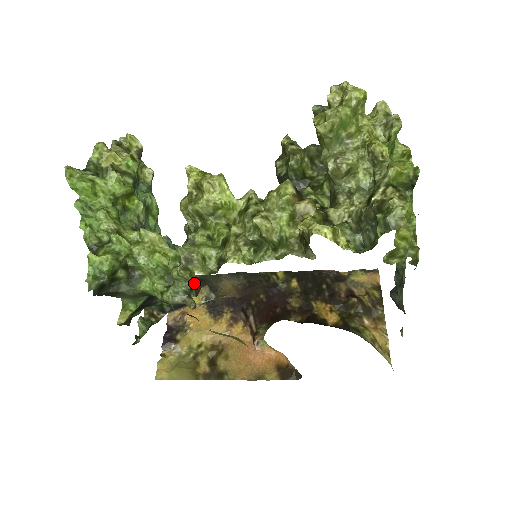
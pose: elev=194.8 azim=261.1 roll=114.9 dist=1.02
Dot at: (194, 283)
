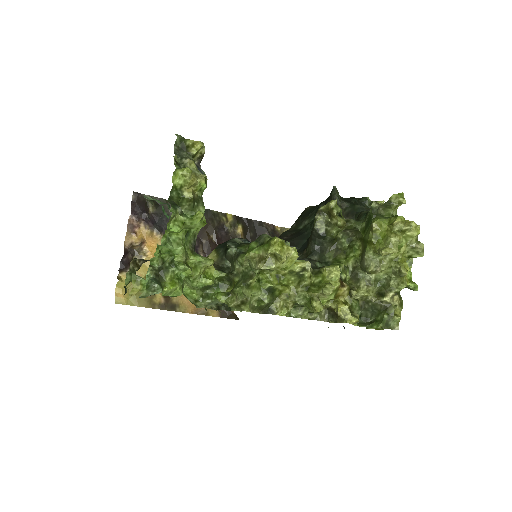
Dot at: (235, 310)
